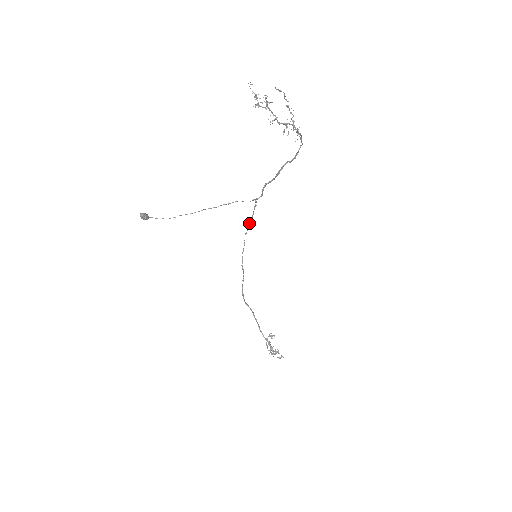
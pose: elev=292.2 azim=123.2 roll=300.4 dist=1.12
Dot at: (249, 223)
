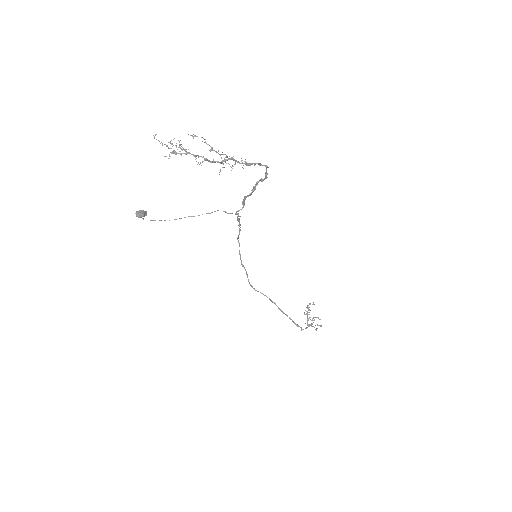
Dot at: (239, 229)
